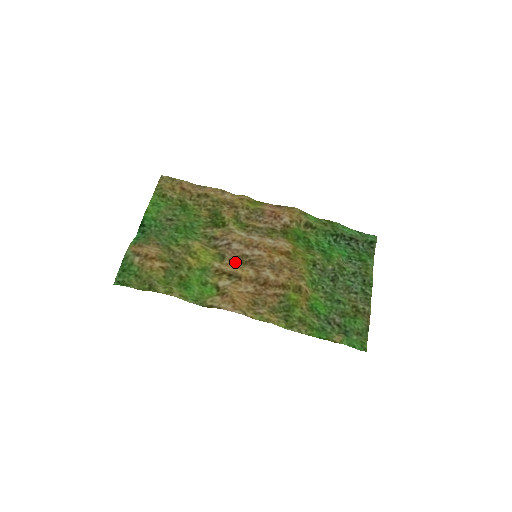
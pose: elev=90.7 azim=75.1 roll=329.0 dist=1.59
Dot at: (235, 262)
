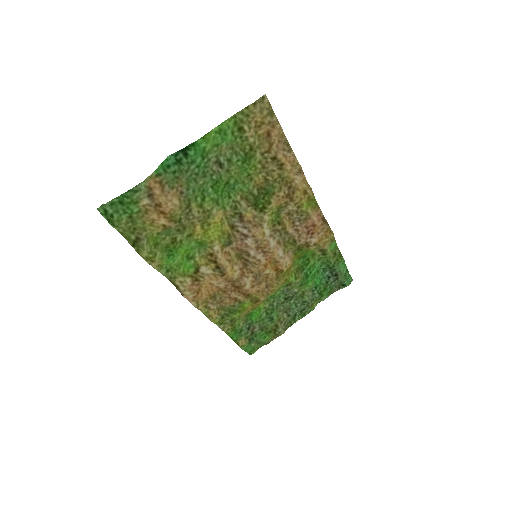
Dot at: (234, 252)
